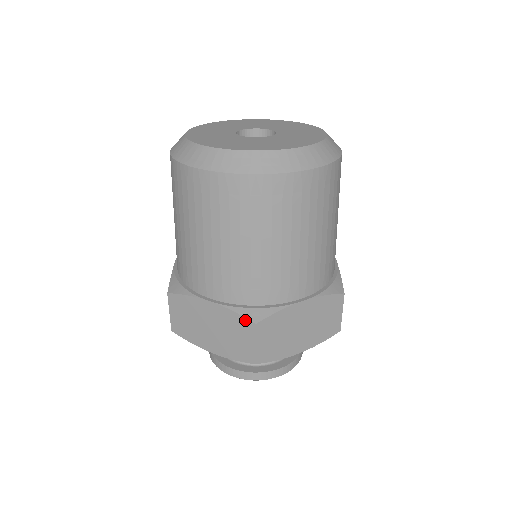
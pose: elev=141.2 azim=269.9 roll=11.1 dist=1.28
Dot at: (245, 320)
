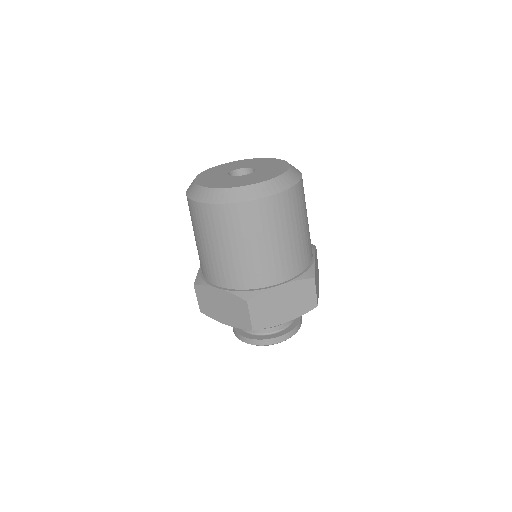
Dot at: (241, 299)
